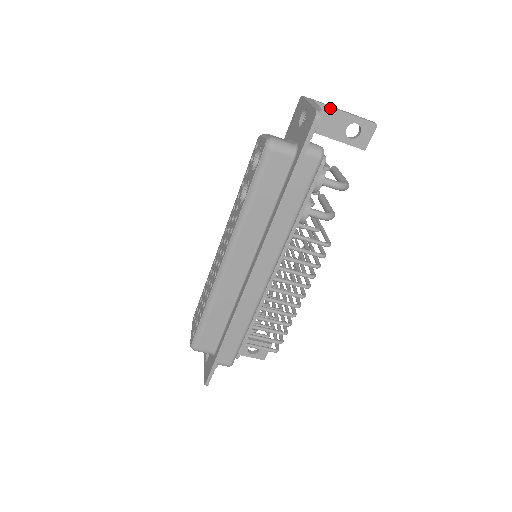
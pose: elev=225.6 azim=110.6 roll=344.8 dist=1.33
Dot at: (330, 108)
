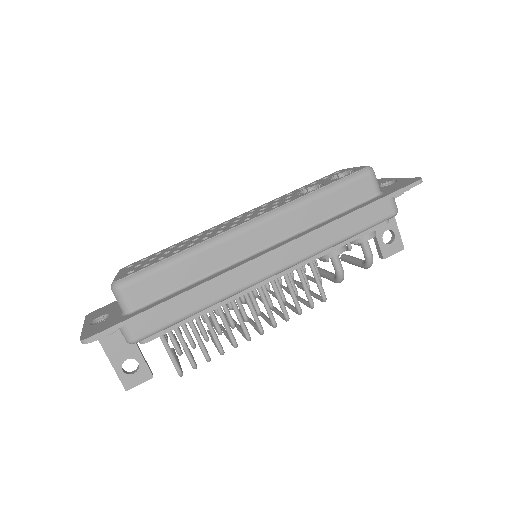
Dot at: occluded
